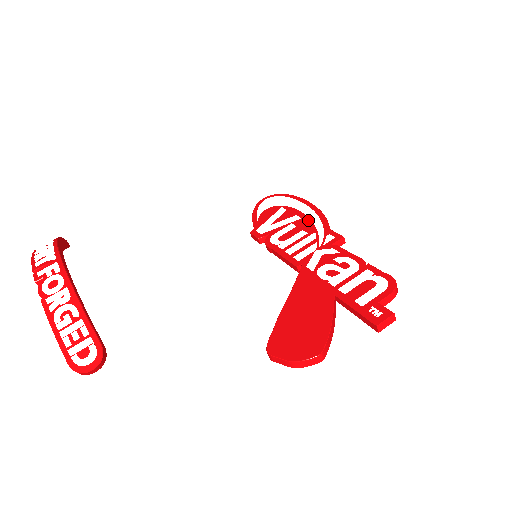
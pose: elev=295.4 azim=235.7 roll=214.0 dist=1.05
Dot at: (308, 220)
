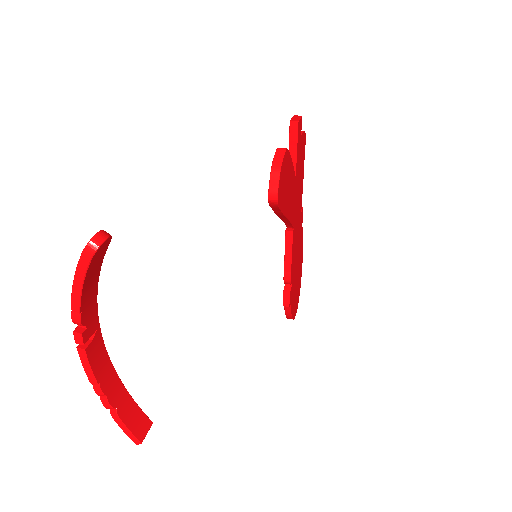
Dot at: occluded
